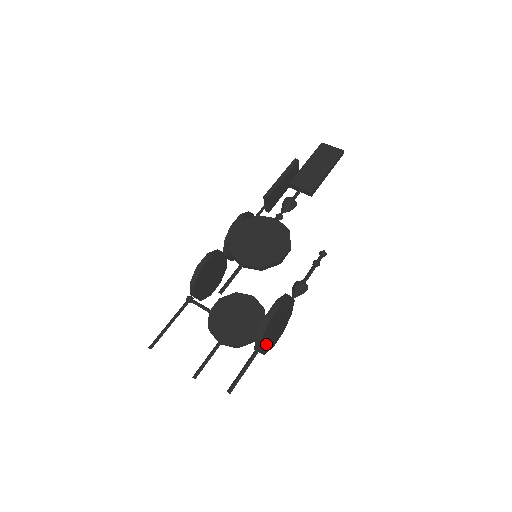
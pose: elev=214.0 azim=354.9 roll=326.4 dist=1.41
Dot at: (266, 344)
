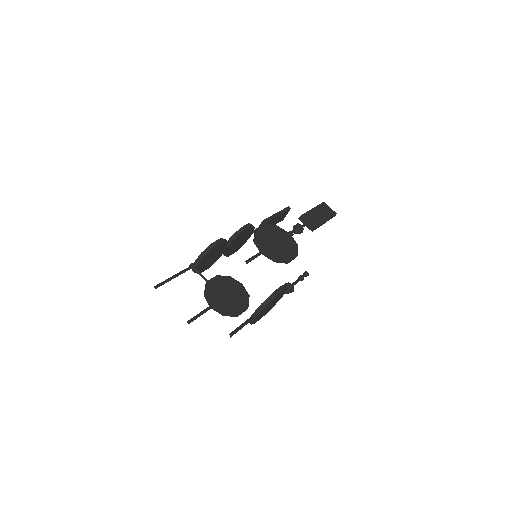
Dot at: (259, 315)
